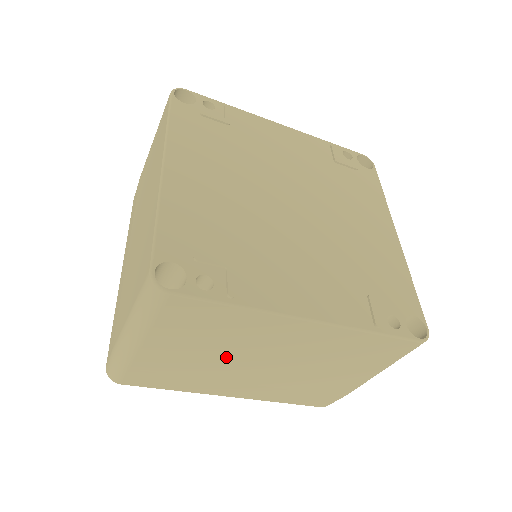
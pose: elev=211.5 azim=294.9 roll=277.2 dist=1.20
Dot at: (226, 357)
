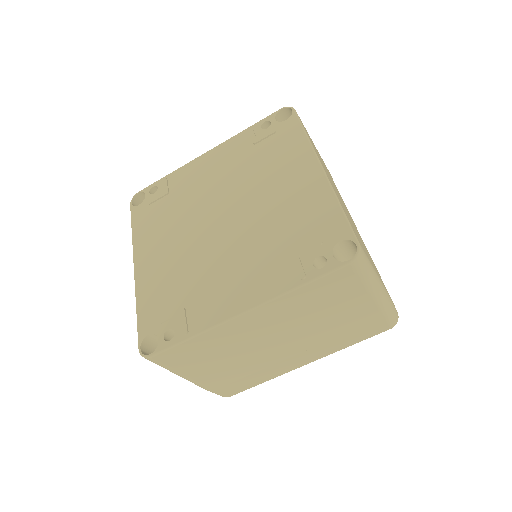
Dot at: (247, 355)
